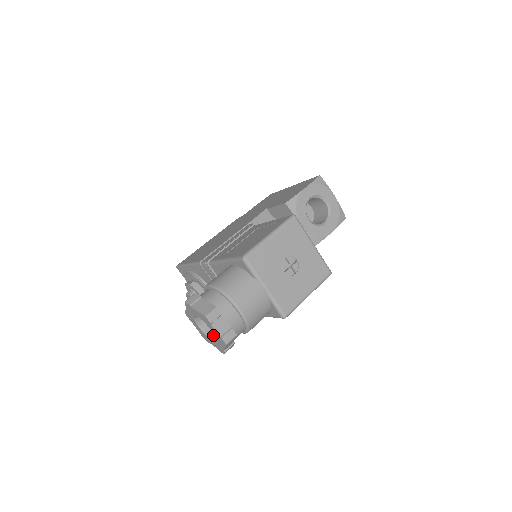
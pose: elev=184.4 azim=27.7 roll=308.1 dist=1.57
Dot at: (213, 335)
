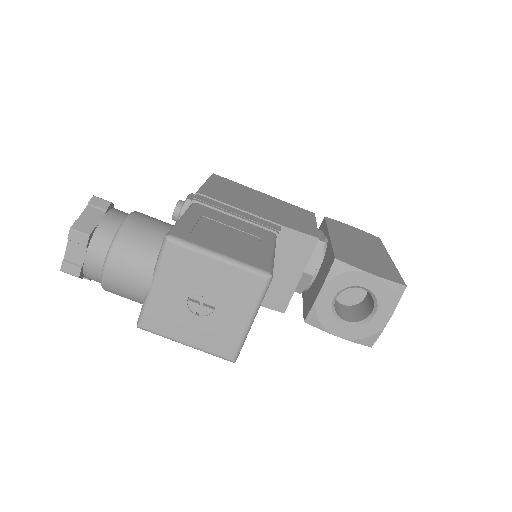
Dot at: occluded
